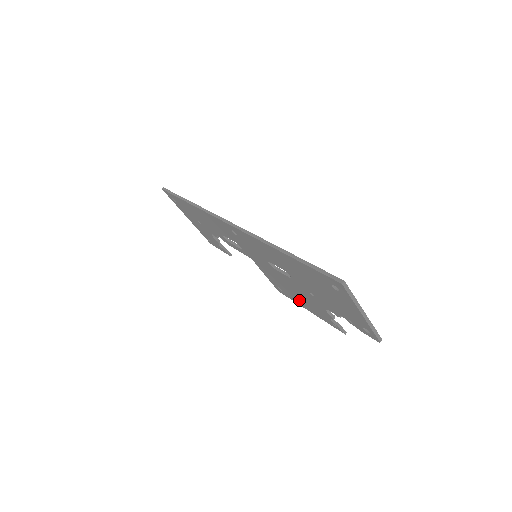
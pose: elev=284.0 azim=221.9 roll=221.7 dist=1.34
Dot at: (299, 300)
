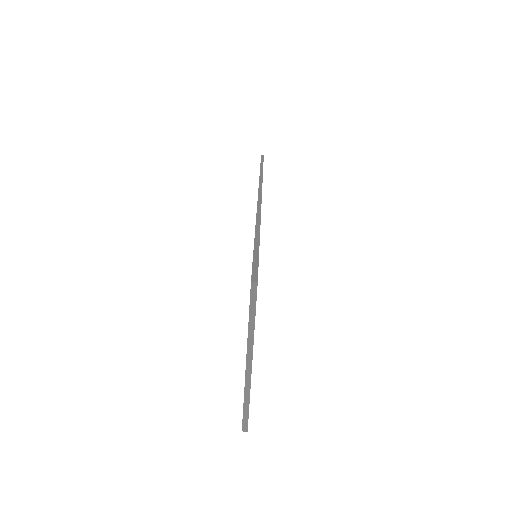
Dot at: occluded
